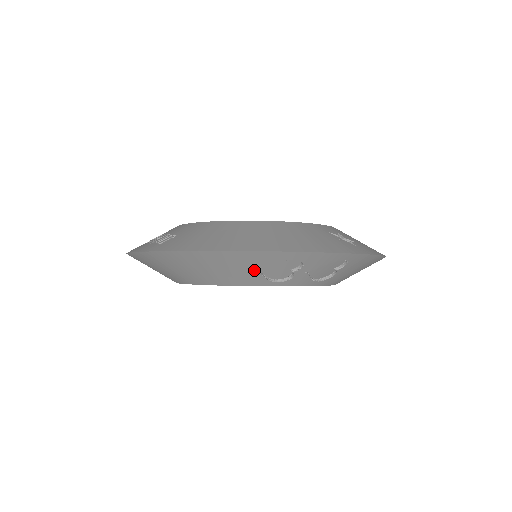
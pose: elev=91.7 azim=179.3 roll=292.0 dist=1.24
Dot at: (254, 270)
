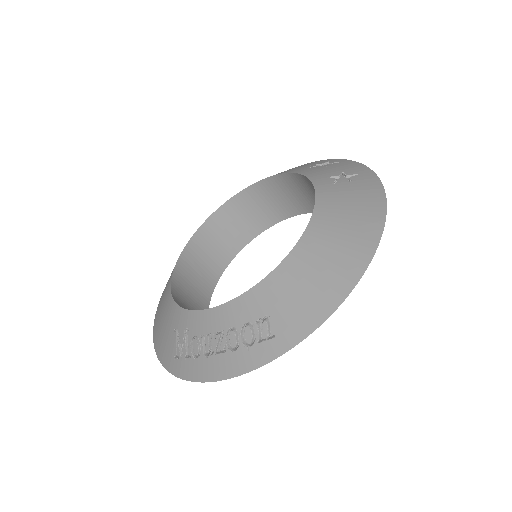
Dot at: occluded
